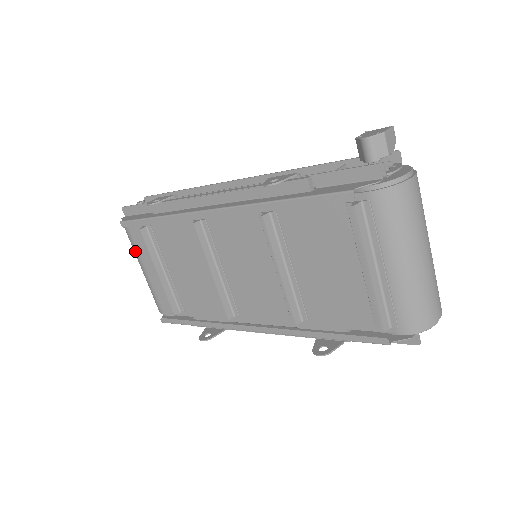
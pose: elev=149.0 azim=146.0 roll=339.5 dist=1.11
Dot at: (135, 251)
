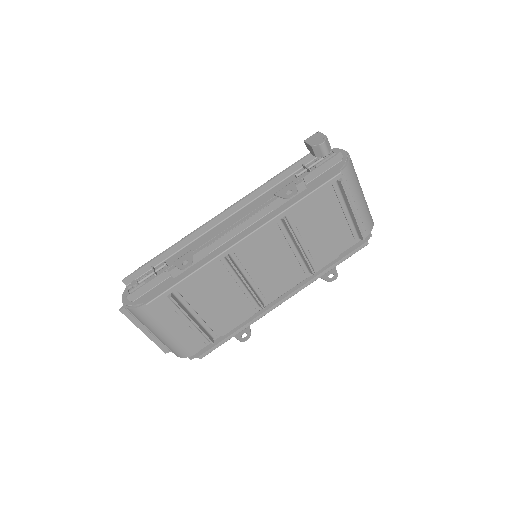
Dot at: (155, 323)
